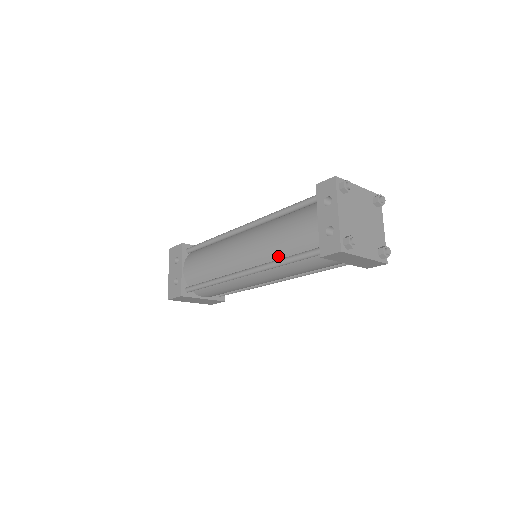
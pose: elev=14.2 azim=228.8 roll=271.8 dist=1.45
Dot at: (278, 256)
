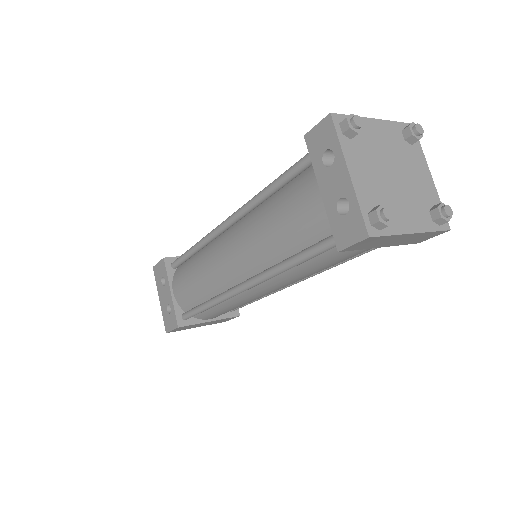
Dot at: (279, 257)
